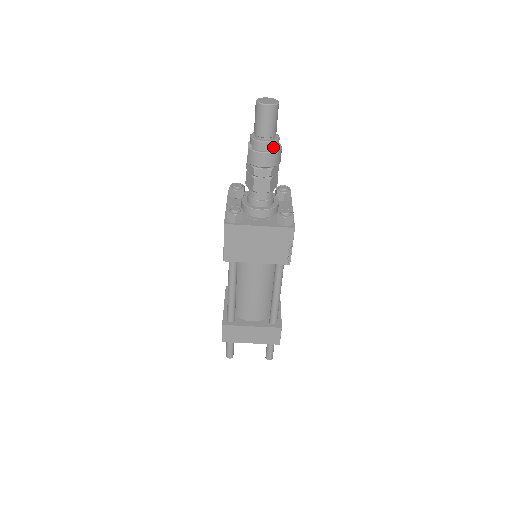
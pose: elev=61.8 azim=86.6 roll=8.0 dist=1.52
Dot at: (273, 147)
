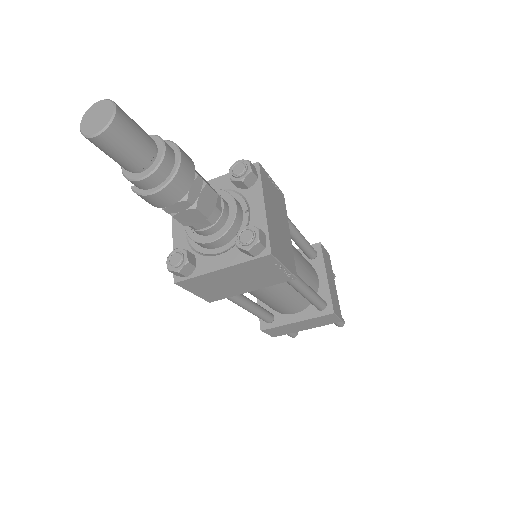
Dot at: (162, 175)
